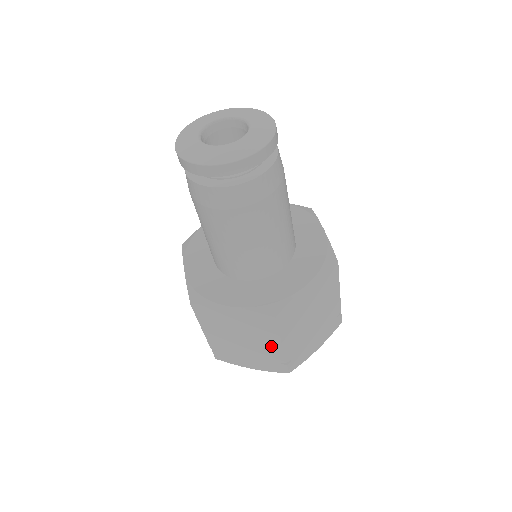
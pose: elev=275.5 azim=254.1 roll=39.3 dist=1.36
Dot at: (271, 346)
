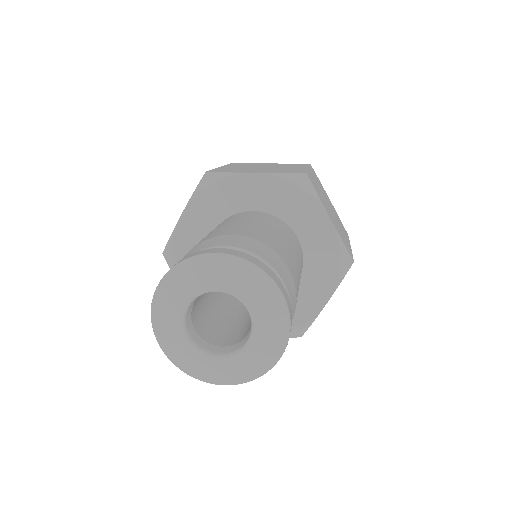
Dot at: occluded
